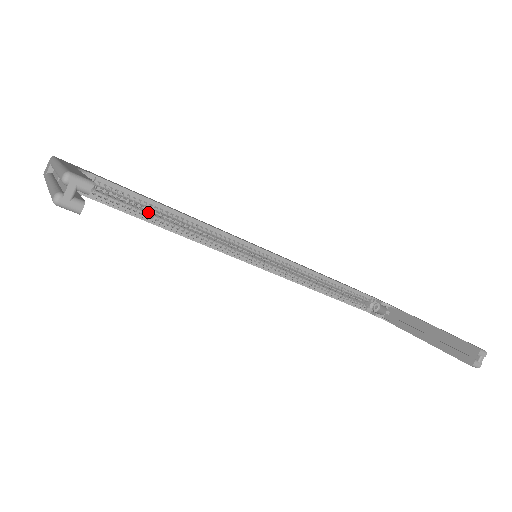
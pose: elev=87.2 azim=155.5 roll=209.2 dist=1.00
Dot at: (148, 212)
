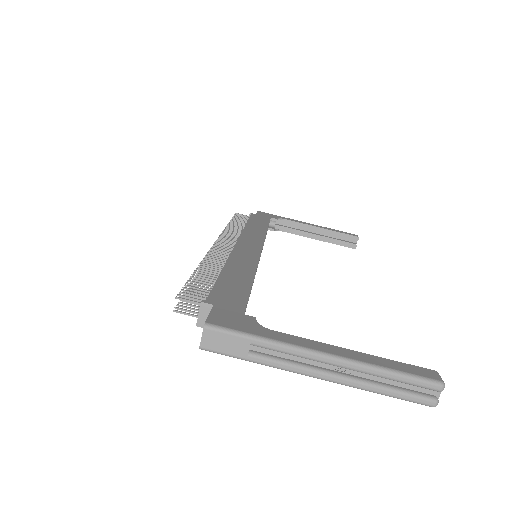
Dot at: occluded
